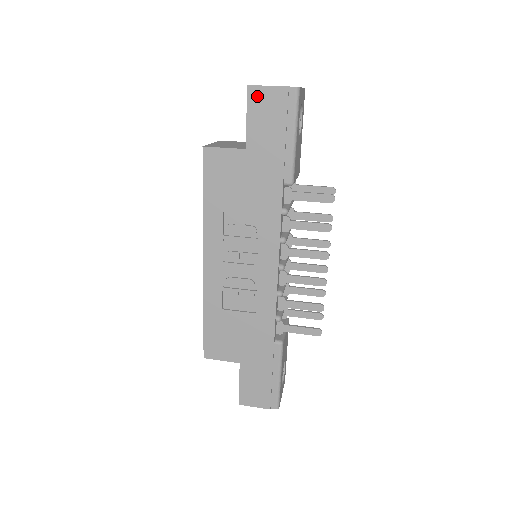
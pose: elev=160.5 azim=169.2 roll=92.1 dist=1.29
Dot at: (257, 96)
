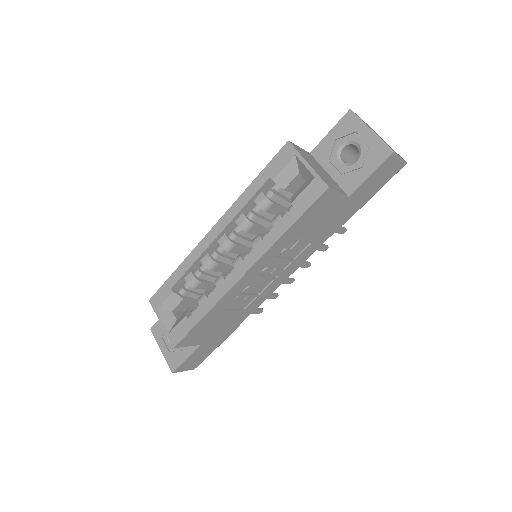
Dot at: (390, 162)
